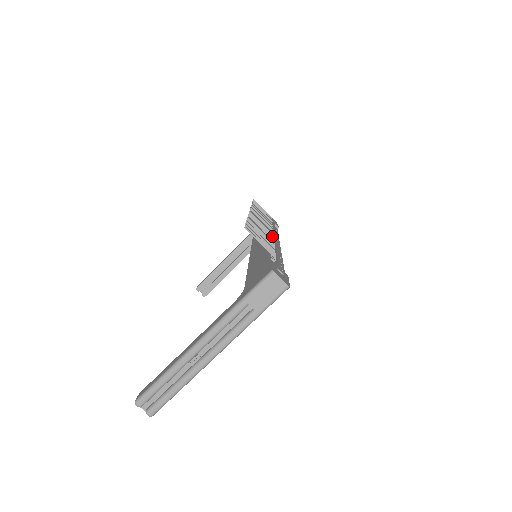
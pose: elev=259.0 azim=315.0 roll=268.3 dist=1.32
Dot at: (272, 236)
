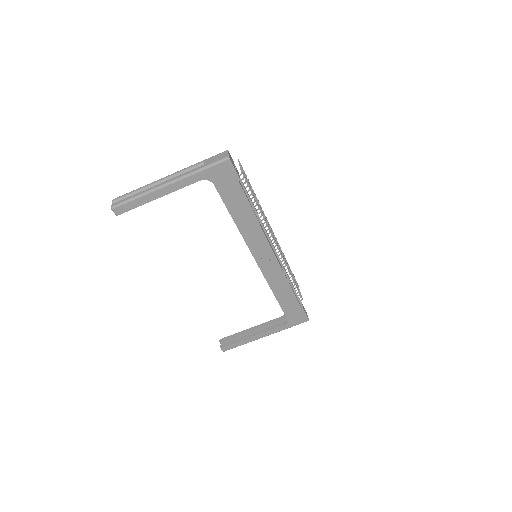
Dot at: occluded
